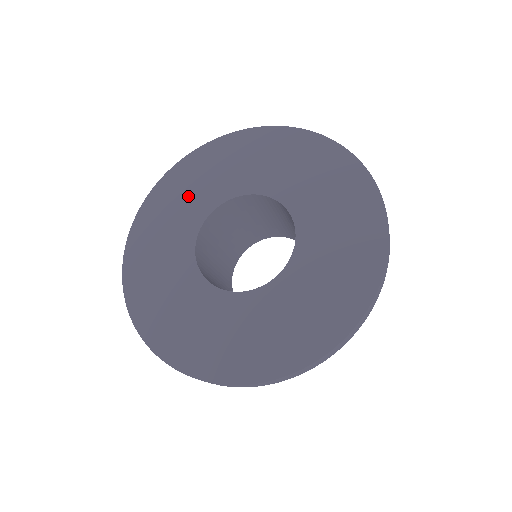
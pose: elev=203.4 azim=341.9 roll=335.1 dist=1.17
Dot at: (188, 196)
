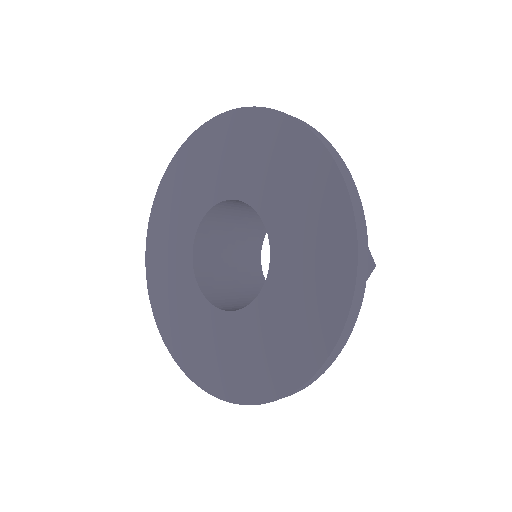
Dot at: (223, 161)
